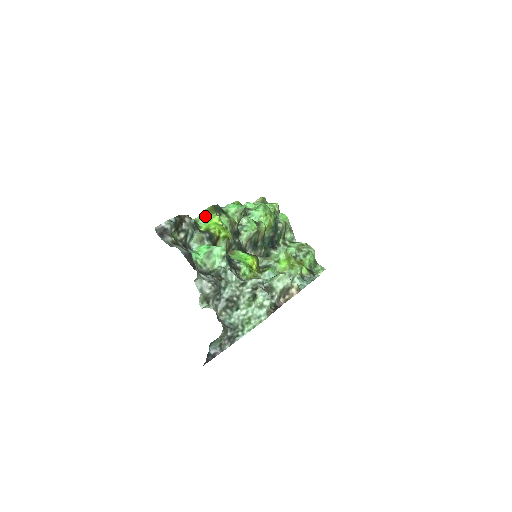
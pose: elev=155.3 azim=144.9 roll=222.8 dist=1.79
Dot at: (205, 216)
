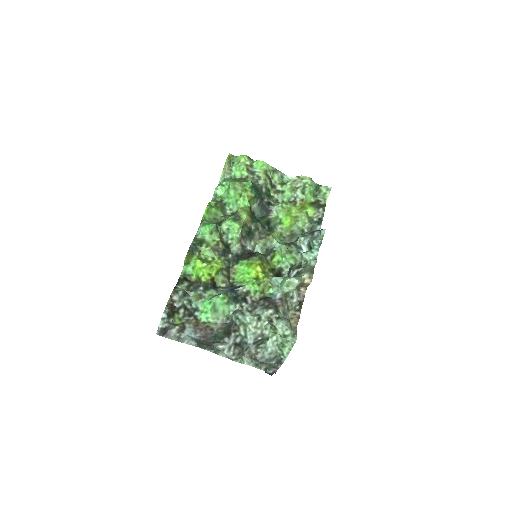
Dot at: (188, 264)
